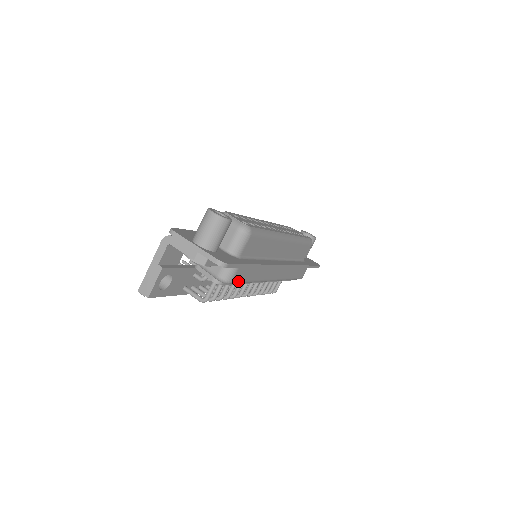
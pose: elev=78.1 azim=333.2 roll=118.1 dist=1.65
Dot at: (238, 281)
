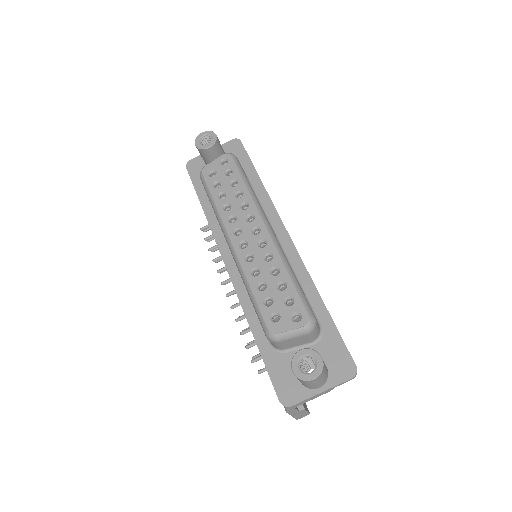
Dot at: occluded
